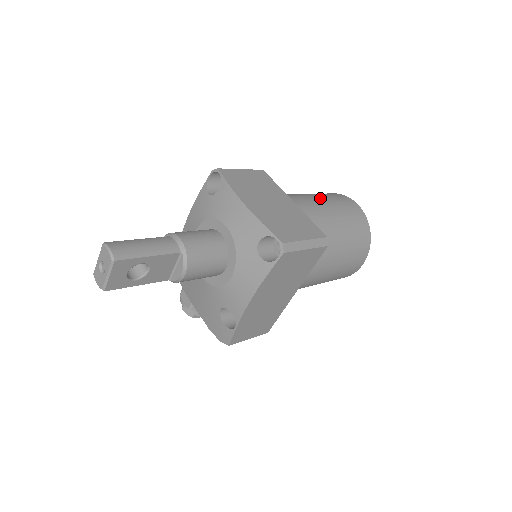
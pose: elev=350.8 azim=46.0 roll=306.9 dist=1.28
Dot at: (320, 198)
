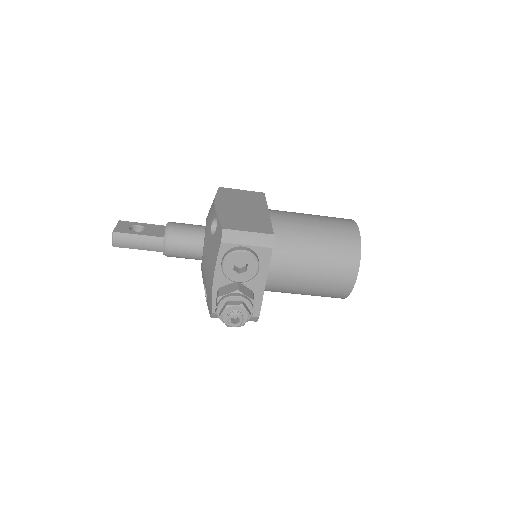
Dot at: occluded
